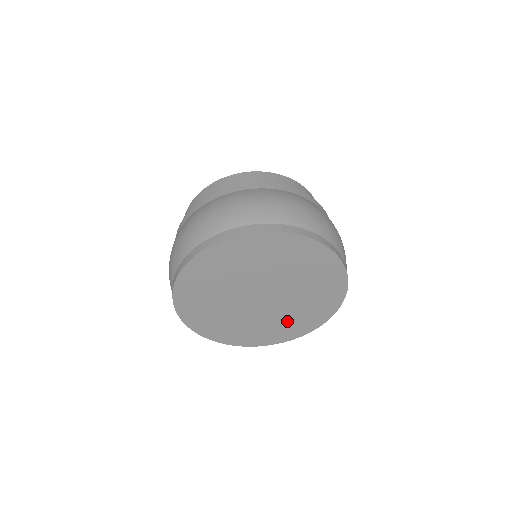
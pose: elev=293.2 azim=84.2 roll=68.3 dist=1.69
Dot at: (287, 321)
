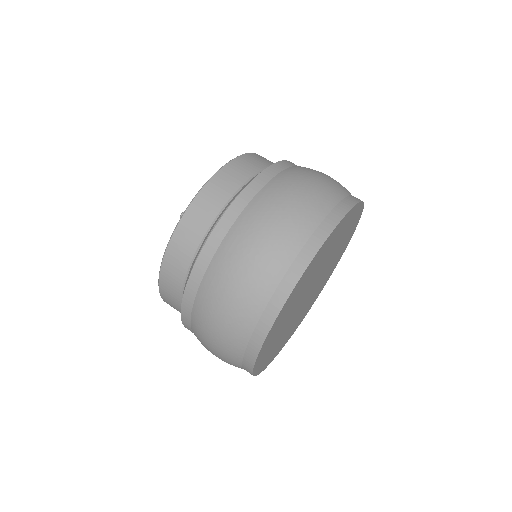
Dot at: (310, 302)
